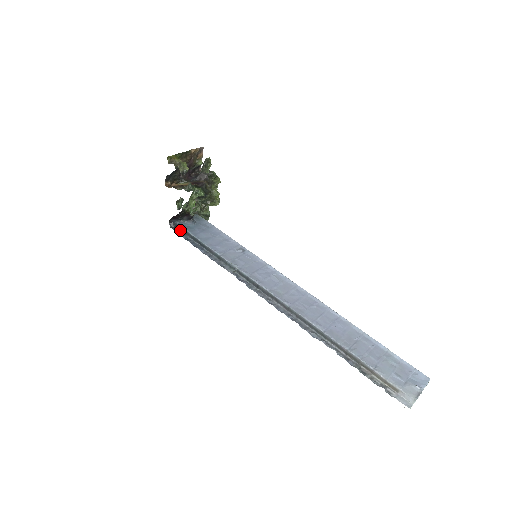
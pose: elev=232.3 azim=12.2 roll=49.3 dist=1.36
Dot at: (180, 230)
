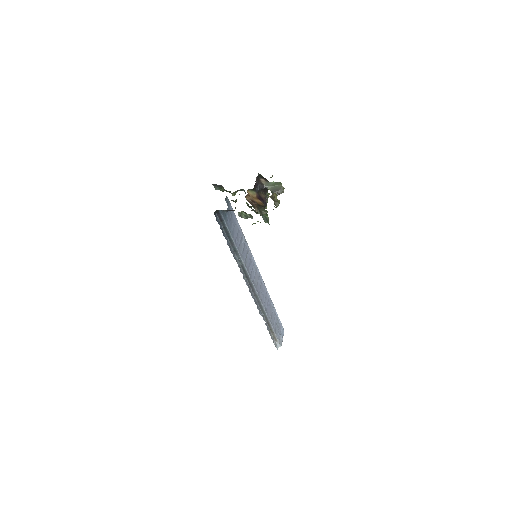
Dot at: (218, 216)
